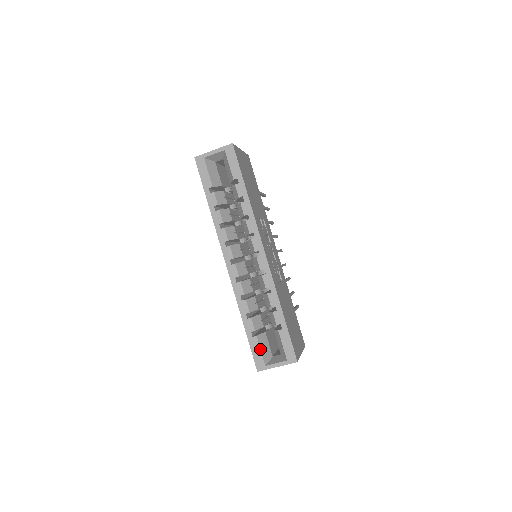
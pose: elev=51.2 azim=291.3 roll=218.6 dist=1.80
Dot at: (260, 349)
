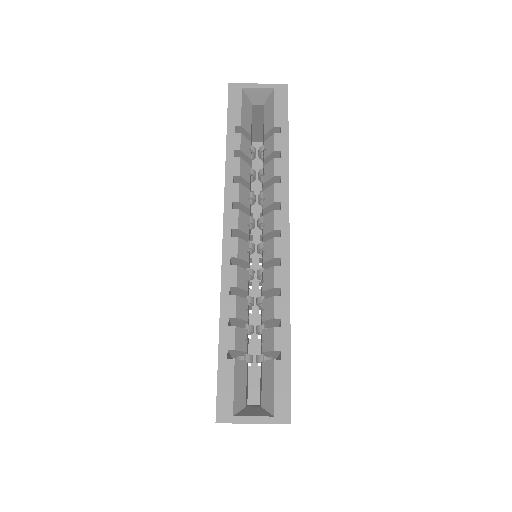
Dot at: (233, 383)
